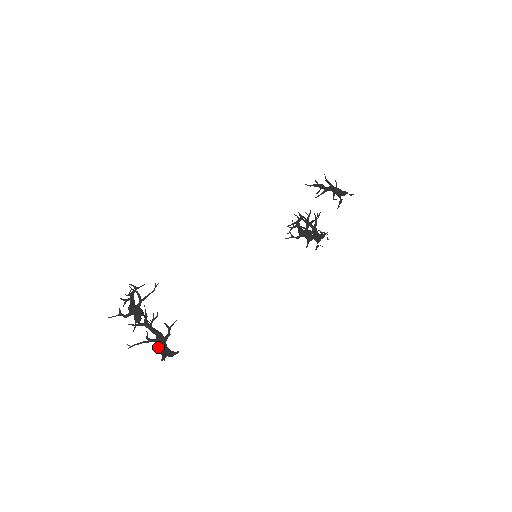
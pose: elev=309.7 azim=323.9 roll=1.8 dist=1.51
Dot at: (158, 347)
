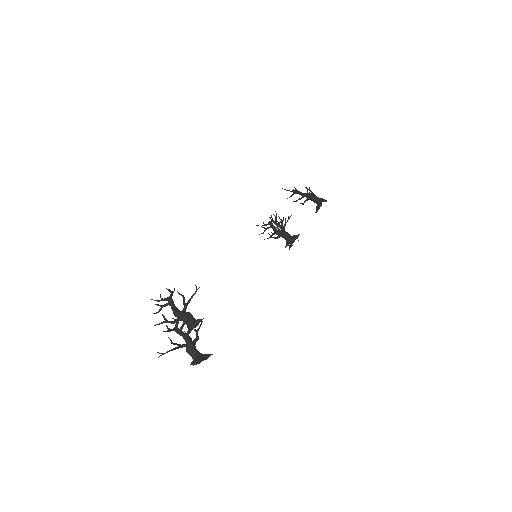
Dot at: (190, 352)
